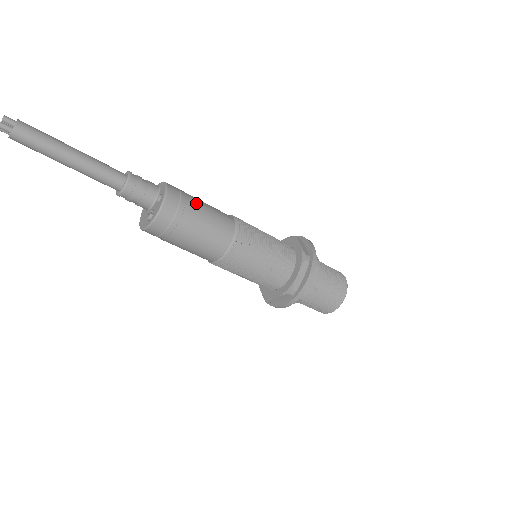
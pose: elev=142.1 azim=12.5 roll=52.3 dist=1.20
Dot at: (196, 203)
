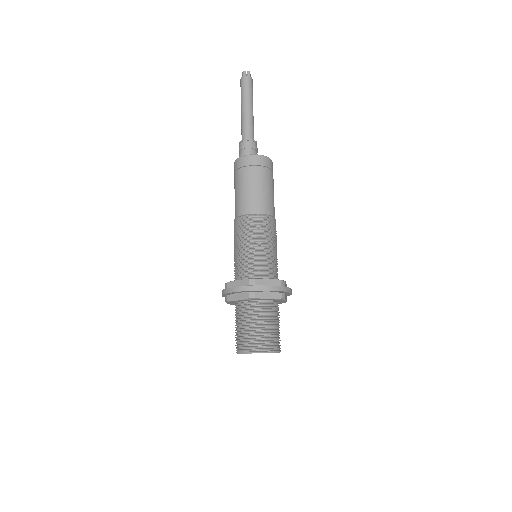
Dot at: occluded
